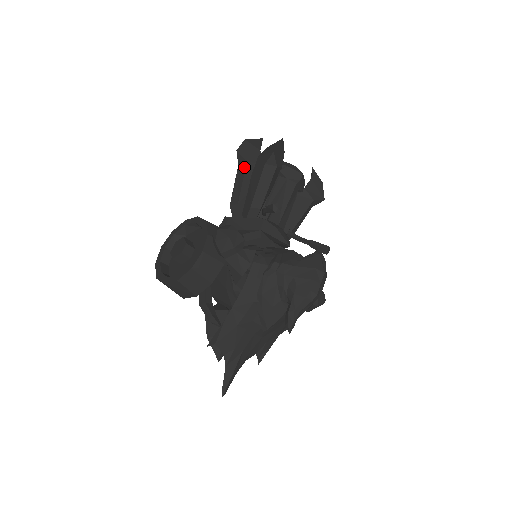
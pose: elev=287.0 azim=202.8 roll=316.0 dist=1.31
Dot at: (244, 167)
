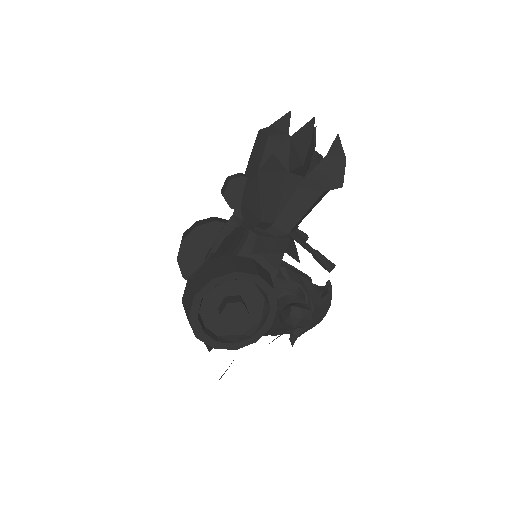
Dot at: (298, 182)
